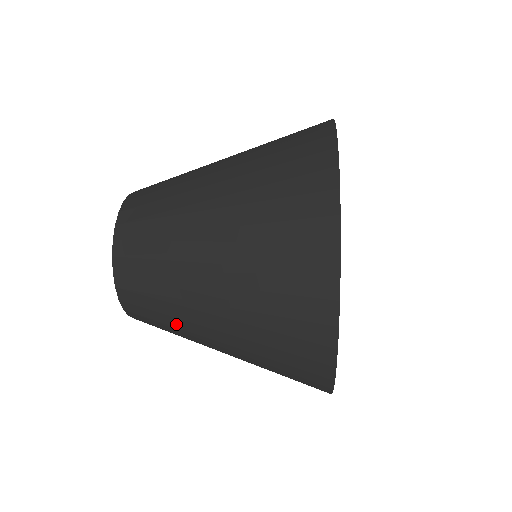
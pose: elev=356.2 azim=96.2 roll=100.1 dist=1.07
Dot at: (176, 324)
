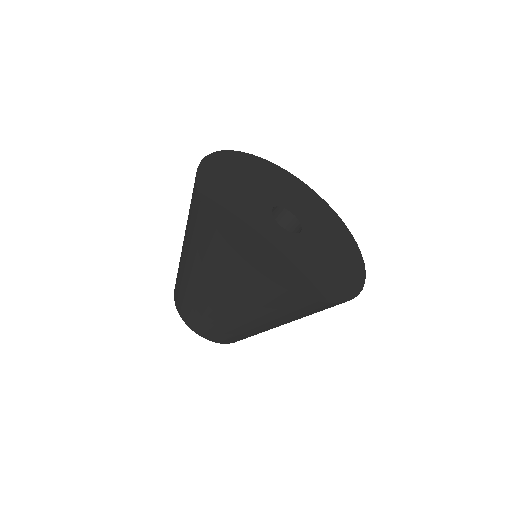
Dot at: (224, 327)
